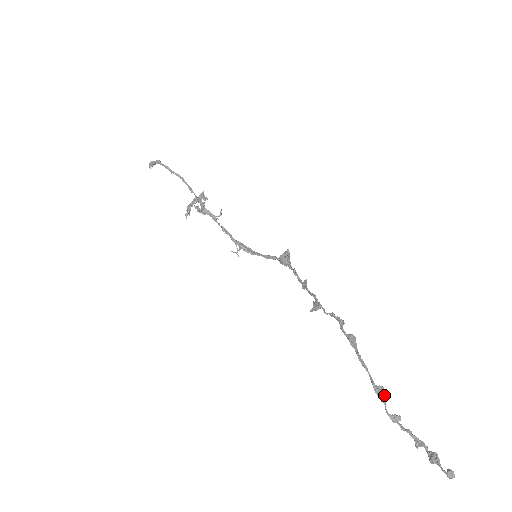
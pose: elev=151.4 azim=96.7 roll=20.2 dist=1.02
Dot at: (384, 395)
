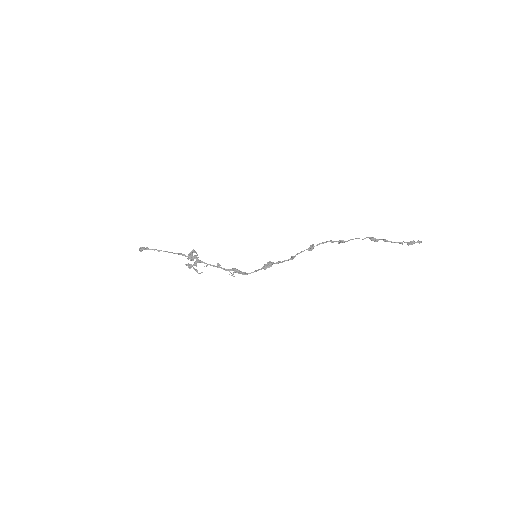
Dot at: (374, 238)
